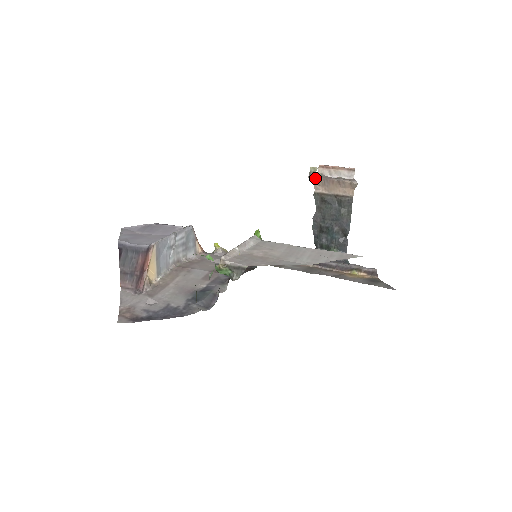
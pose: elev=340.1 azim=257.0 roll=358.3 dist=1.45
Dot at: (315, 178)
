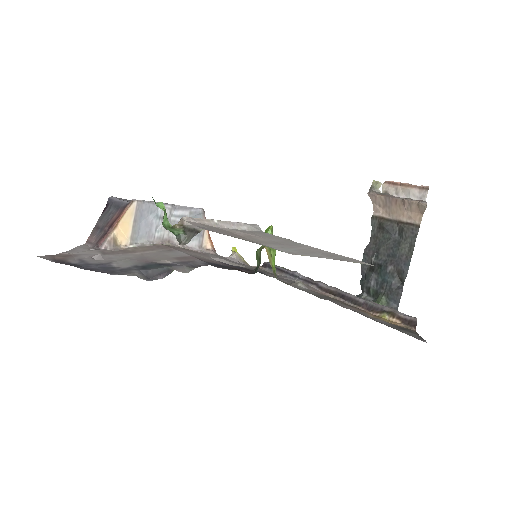
Dot at: (375, 194)
